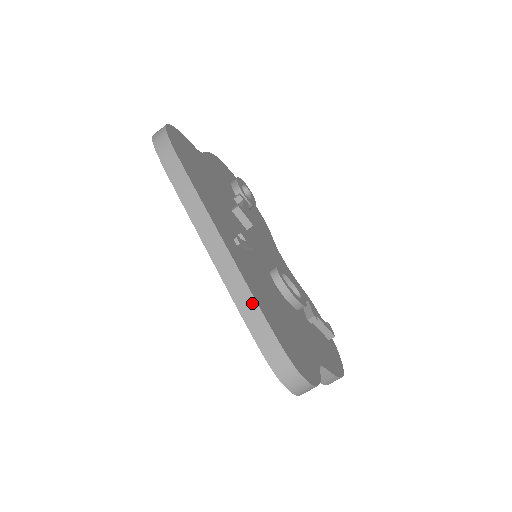
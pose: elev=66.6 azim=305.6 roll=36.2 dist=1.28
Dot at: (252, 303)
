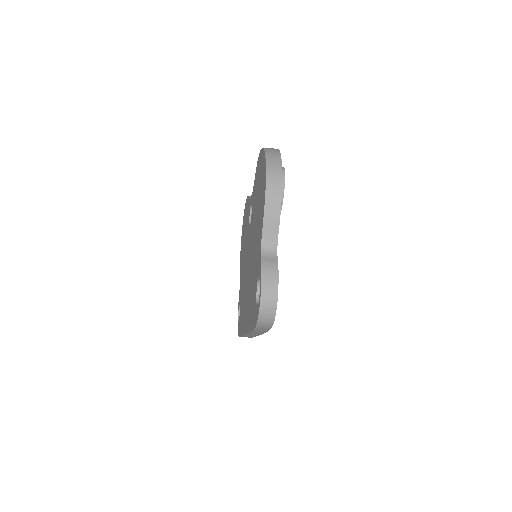
Dot at: occluded
